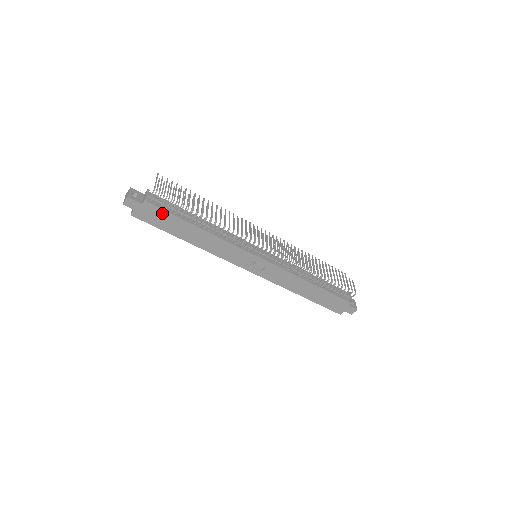
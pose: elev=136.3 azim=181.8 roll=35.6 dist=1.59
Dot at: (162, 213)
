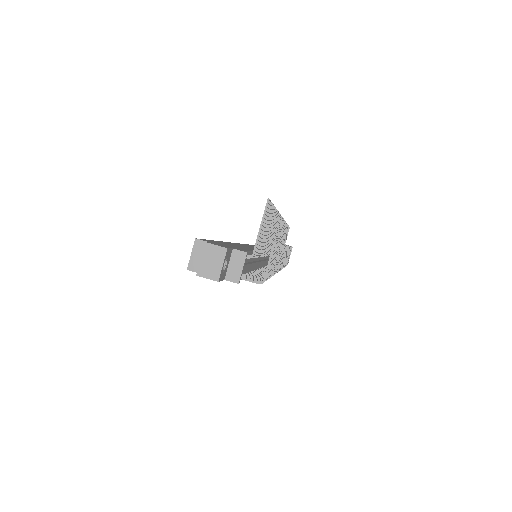
Dot at: occluded
